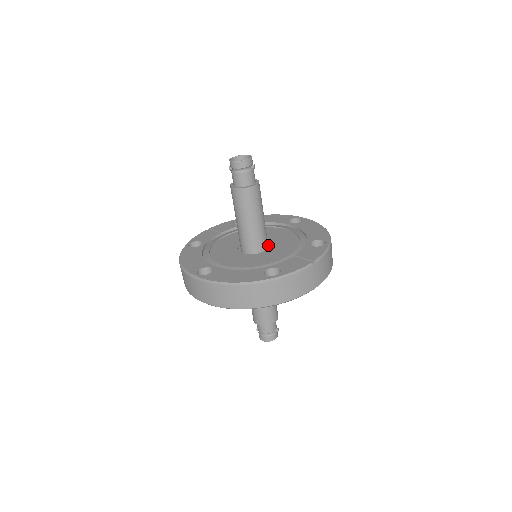
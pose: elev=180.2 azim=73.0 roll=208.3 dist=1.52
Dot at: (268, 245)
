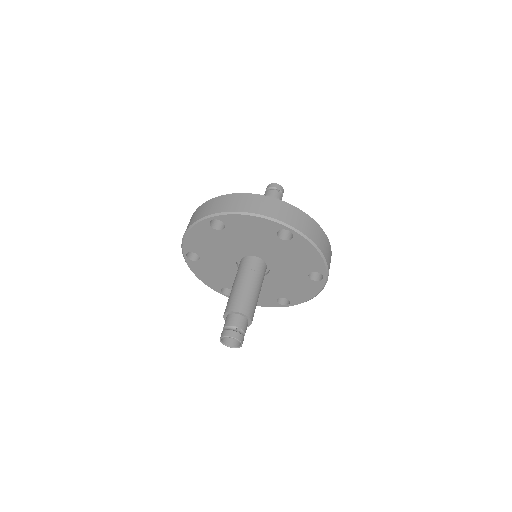
Dot at: occluded
